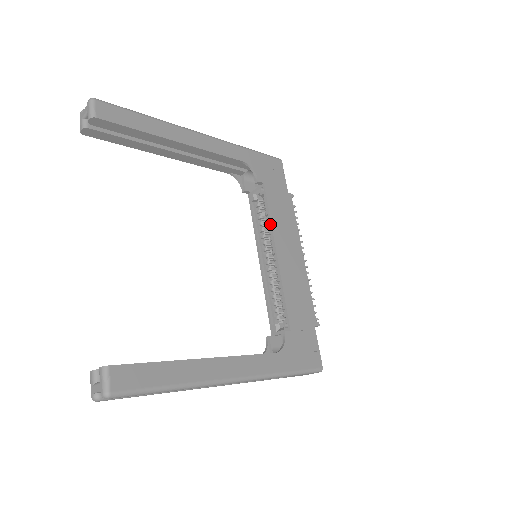
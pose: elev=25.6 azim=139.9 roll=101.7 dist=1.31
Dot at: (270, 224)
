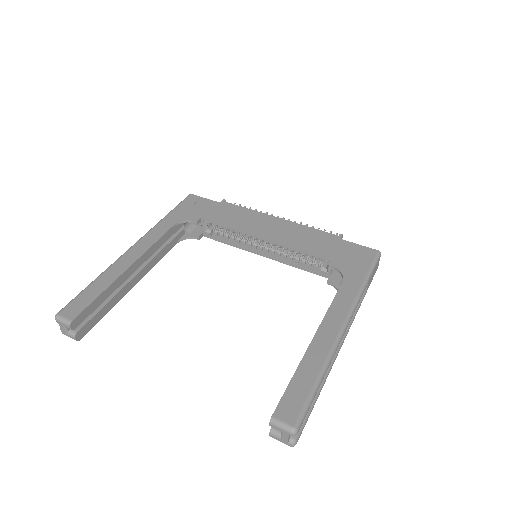
Dot at: occluded
